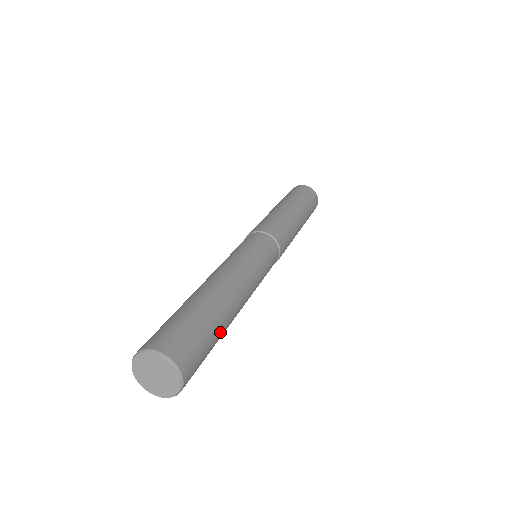
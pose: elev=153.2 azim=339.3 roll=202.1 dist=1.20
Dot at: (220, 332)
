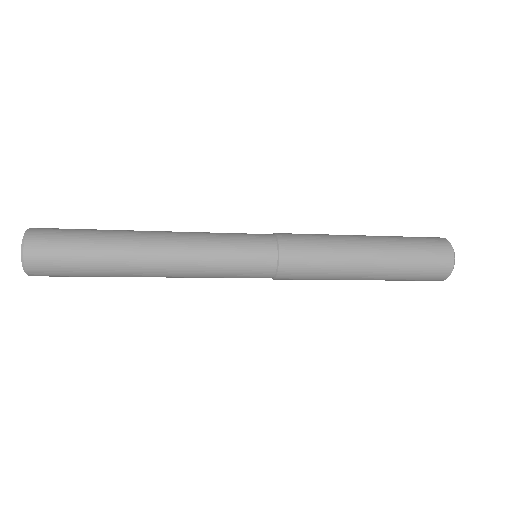
Dot at: (103, 236)
